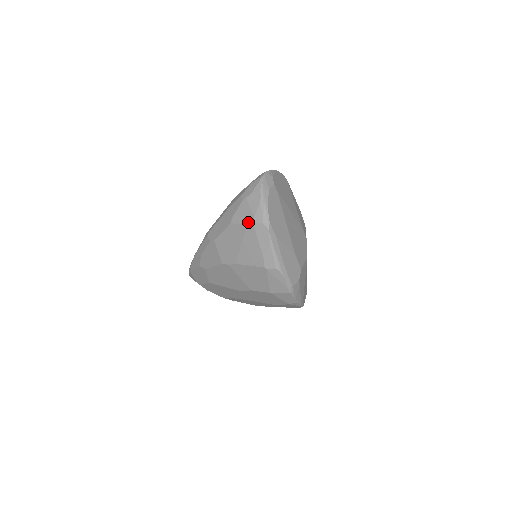
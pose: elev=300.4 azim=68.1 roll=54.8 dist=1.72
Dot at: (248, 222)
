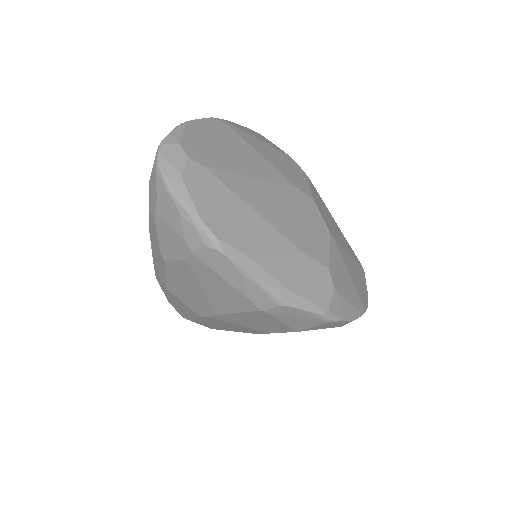
Dot at: (183, 253)
